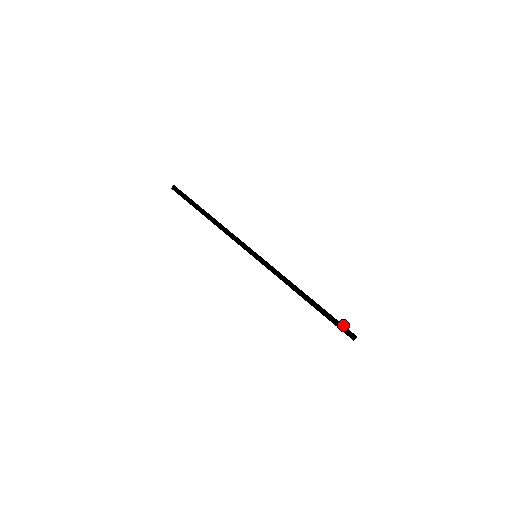
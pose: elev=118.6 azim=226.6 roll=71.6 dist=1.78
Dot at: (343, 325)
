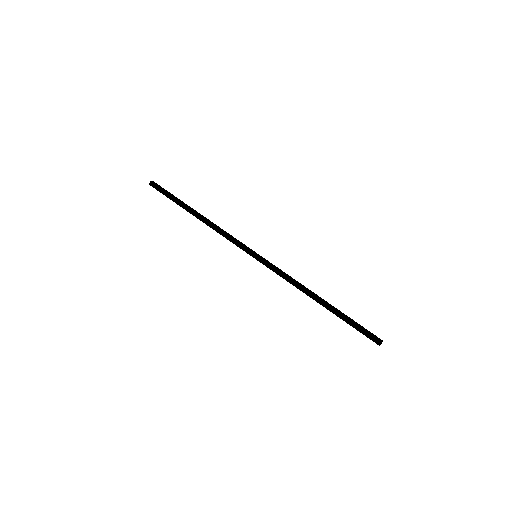
Dot at: (364, 331)
